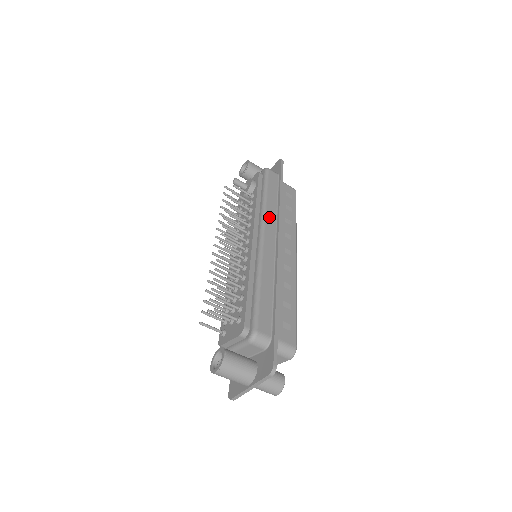
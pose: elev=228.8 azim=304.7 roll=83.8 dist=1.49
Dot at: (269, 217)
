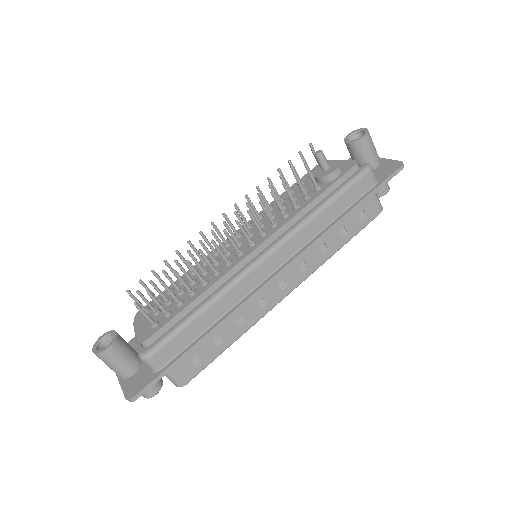
Dot at: (299, 237)
